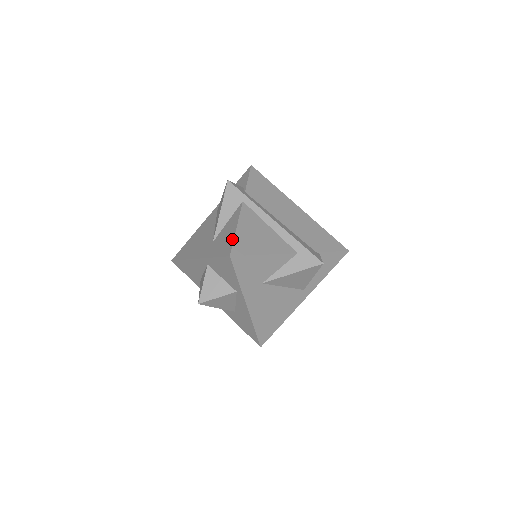
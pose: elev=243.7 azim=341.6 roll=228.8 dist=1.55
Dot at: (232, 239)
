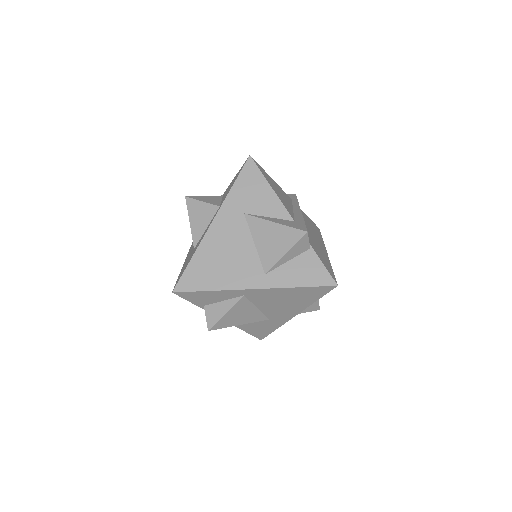
Dot at: occluded
